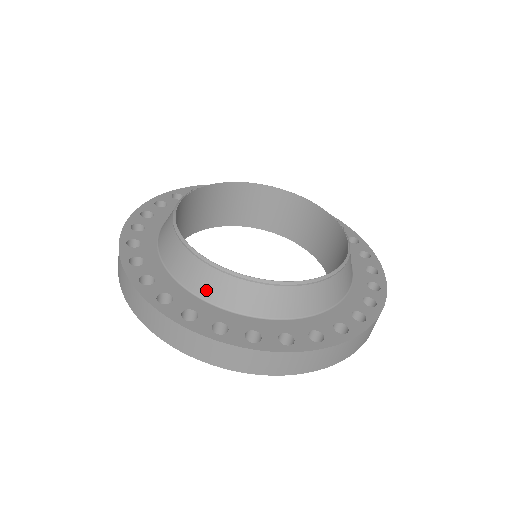
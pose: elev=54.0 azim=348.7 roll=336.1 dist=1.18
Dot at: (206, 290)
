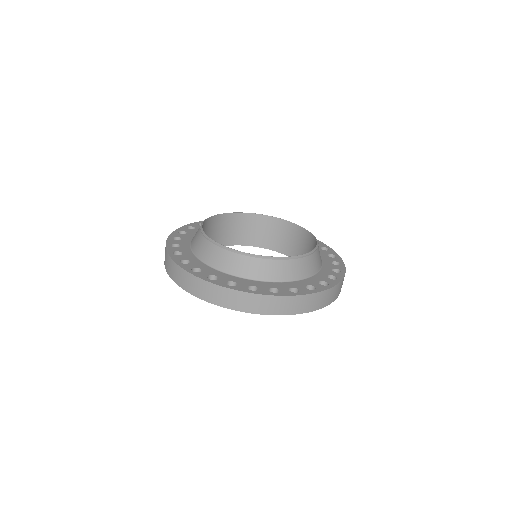
Dot at: (237, 270)
